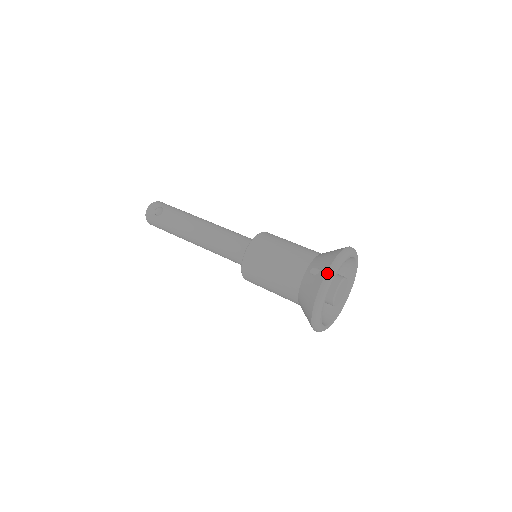
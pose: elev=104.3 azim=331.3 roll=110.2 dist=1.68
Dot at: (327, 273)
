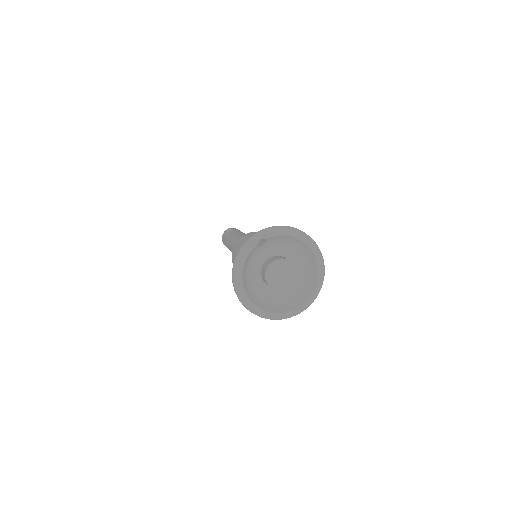
Dot at: (256, 233)
